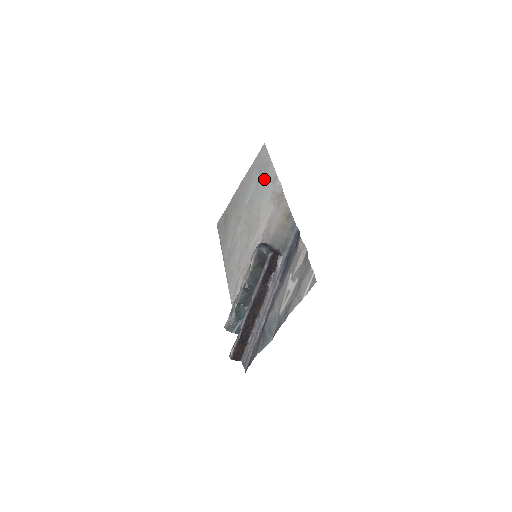
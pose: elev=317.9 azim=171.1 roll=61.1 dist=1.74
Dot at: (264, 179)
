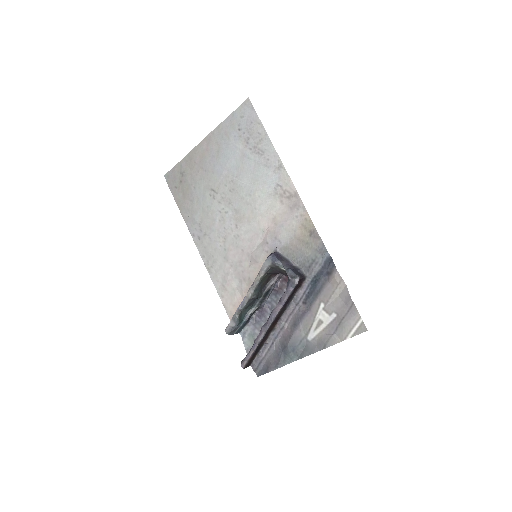
Dot at: (257, 157)
